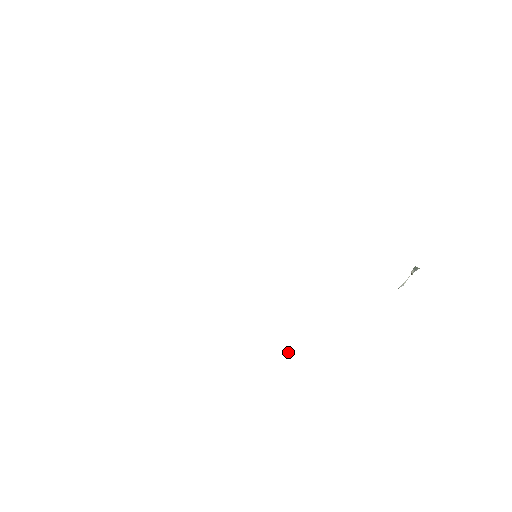
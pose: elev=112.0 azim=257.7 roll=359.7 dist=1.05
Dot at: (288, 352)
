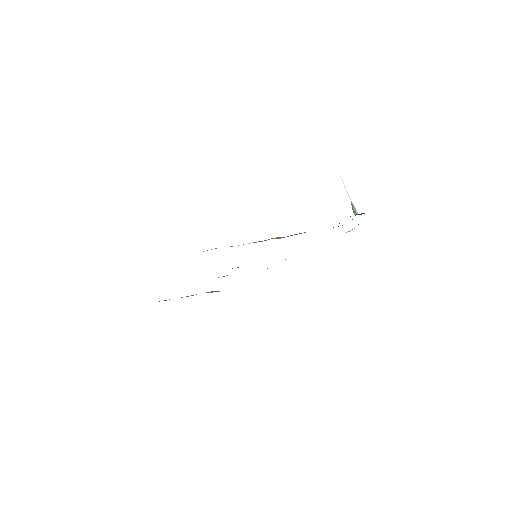
Dot at: occluded
